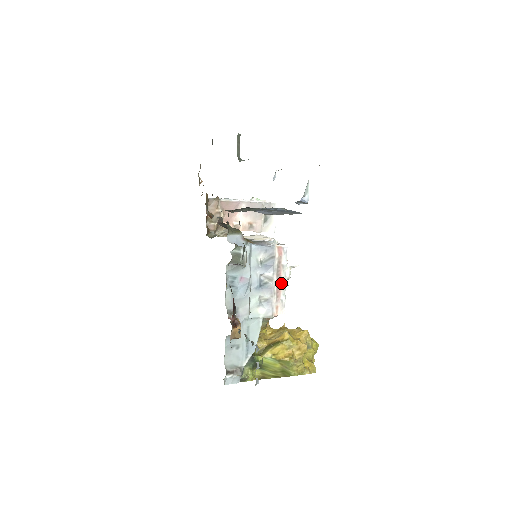
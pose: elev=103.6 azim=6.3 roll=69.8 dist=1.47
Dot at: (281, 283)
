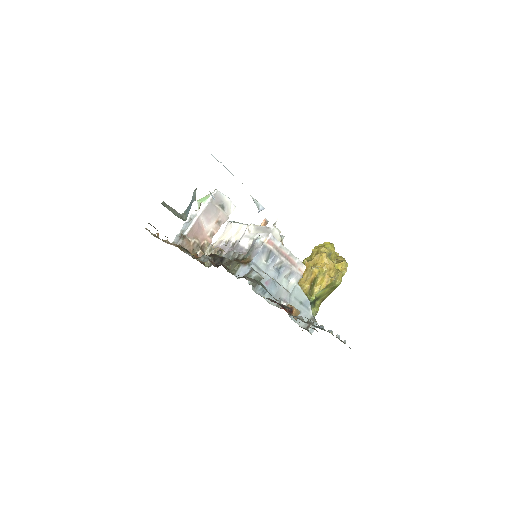
Dot at: (288, 256)
